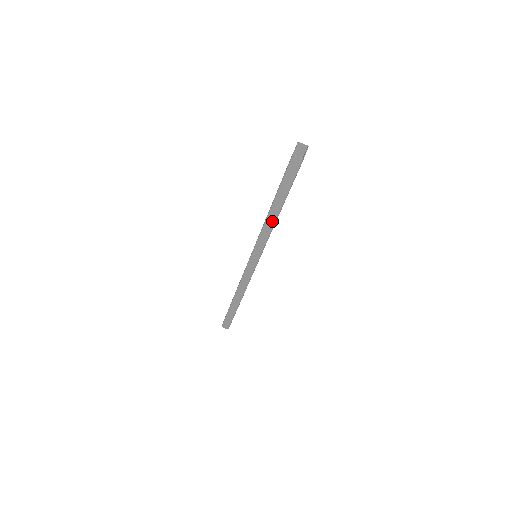
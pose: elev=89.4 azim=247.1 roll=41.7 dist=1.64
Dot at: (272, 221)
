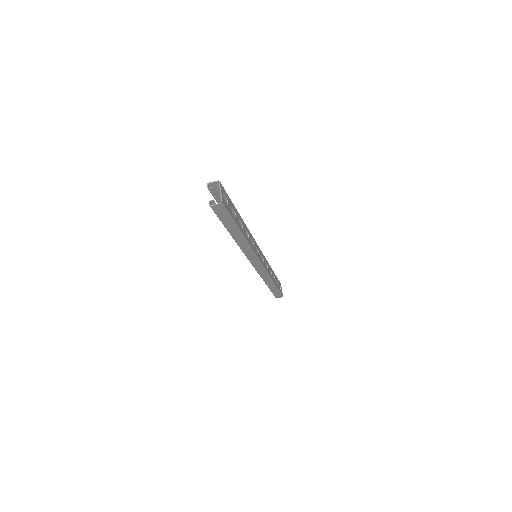
Dot at: (243, 242)
